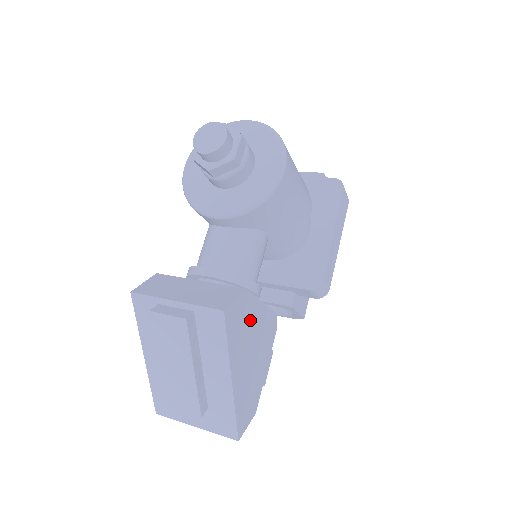
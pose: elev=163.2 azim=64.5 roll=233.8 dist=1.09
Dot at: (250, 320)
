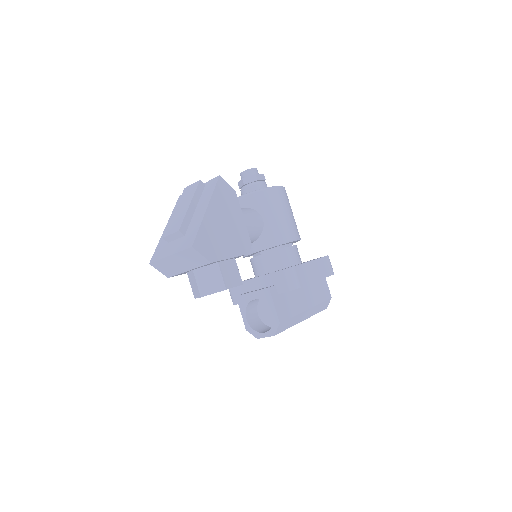
Dot at: (232, 210)
